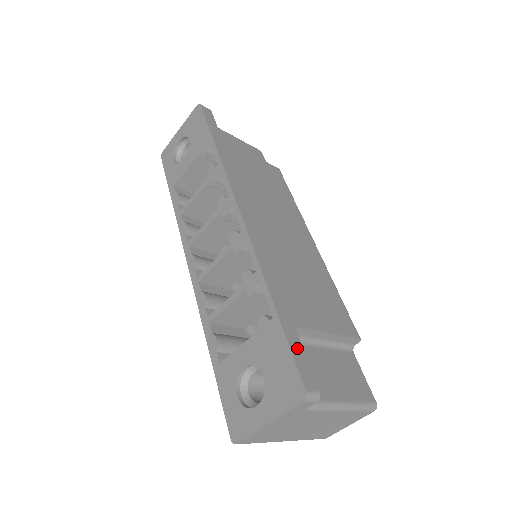
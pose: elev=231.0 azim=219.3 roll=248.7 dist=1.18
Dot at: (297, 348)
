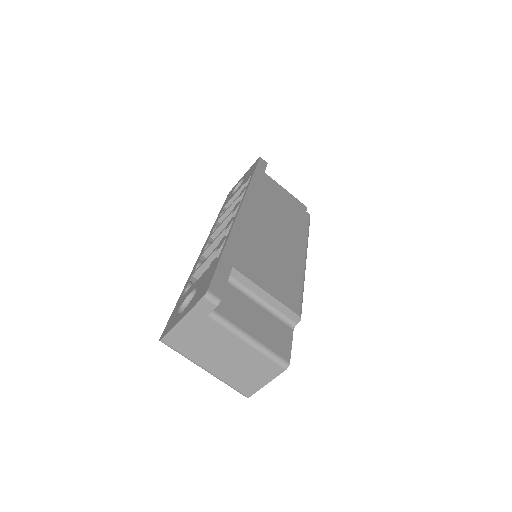
Dot at: (223, 274)
